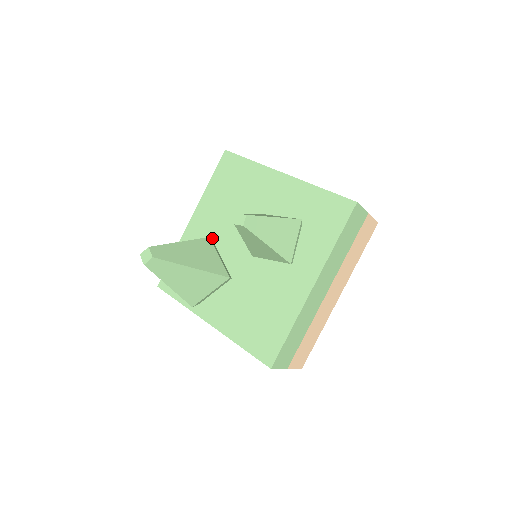
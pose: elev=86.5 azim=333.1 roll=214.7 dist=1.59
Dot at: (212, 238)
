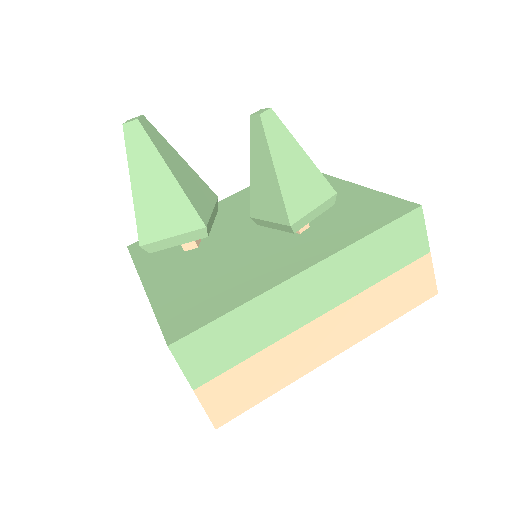
Dot at: (221, 218)
